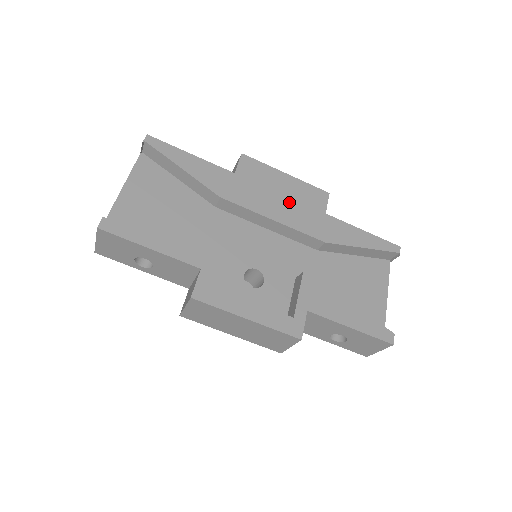
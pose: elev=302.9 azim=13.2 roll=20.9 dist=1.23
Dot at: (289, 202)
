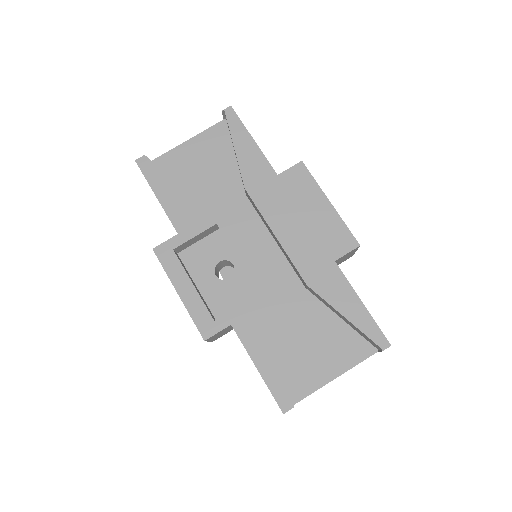
Dot at: (306, 229)
